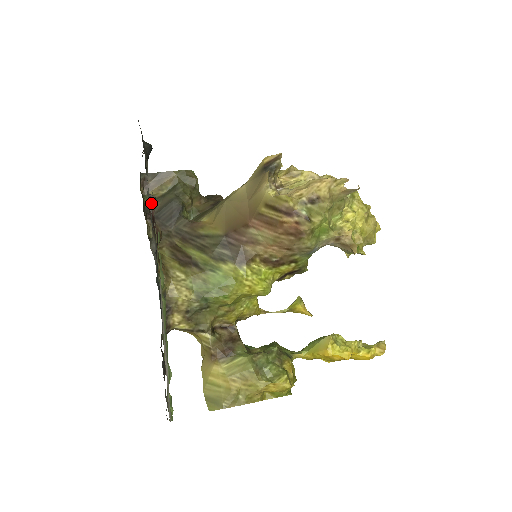
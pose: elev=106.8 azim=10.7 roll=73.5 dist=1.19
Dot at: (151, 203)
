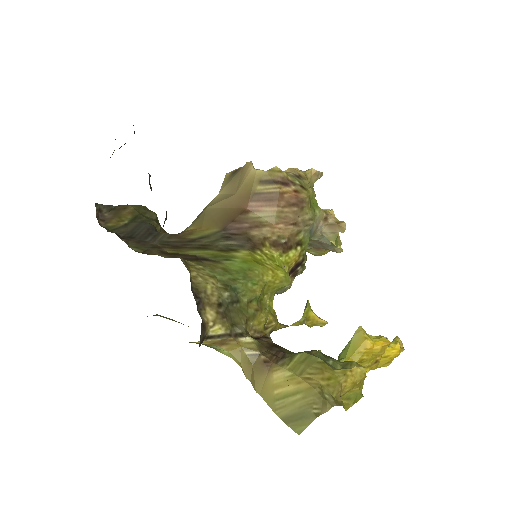
Dot at: occluded
